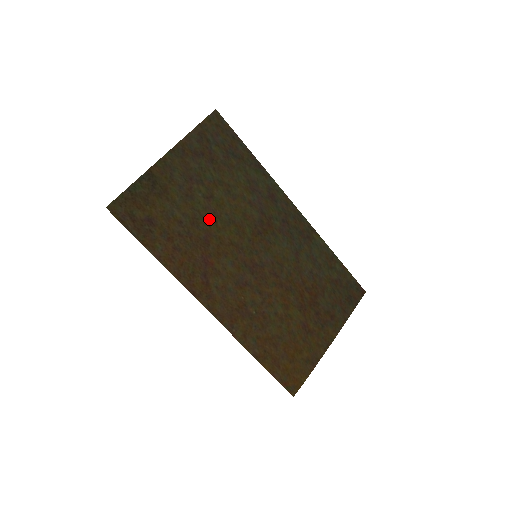
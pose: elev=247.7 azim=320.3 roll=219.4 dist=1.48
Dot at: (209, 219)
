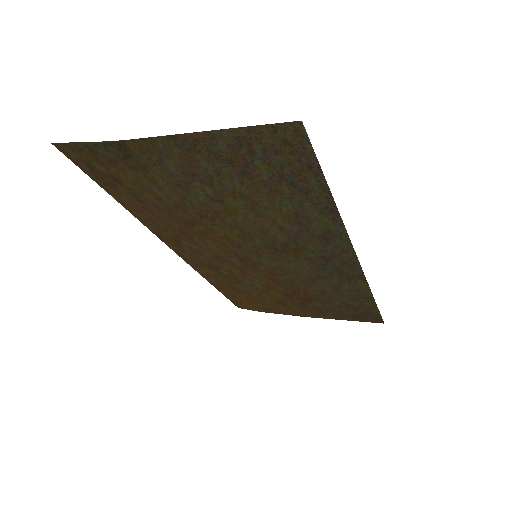
Dot at: (204, 213)
